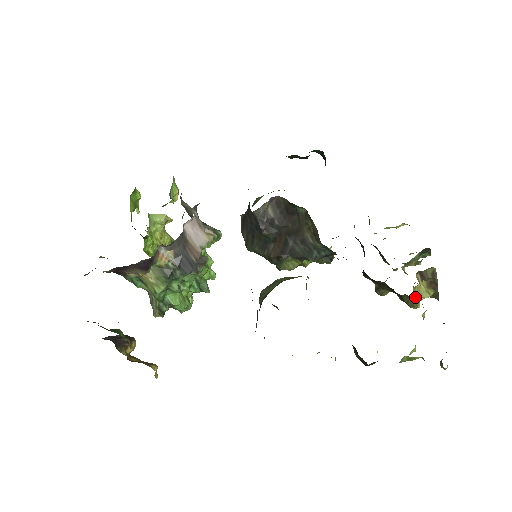
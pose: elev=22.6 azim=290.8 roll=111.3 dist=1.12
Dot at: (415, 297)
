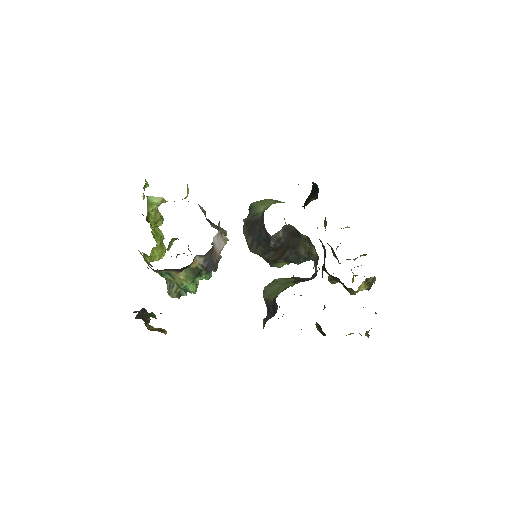
Dot at: occluded
